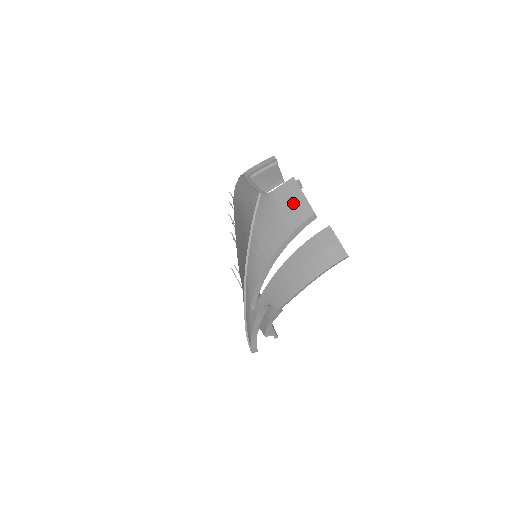
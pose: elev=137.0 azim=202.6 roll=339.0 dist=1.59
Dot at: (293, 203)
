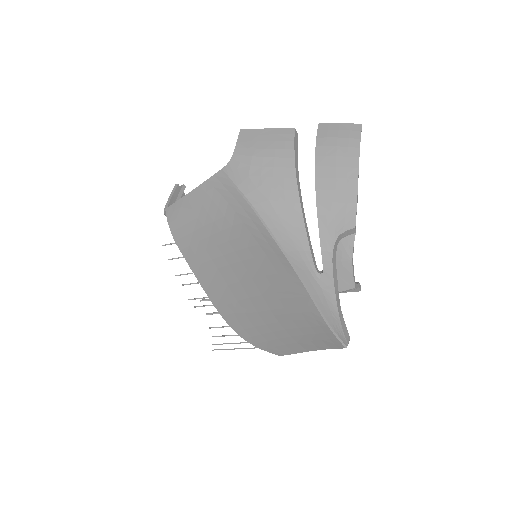
Dot at: (266, 140)
